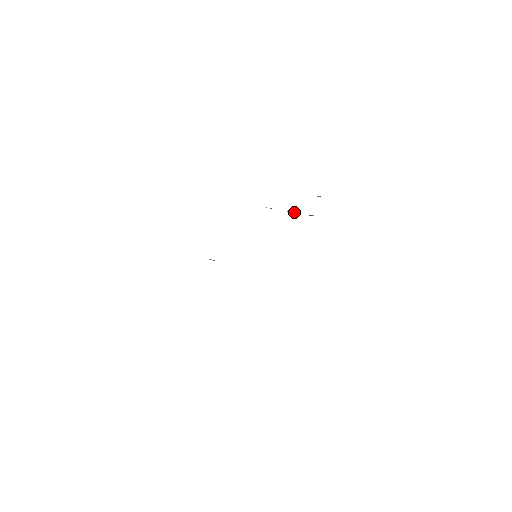
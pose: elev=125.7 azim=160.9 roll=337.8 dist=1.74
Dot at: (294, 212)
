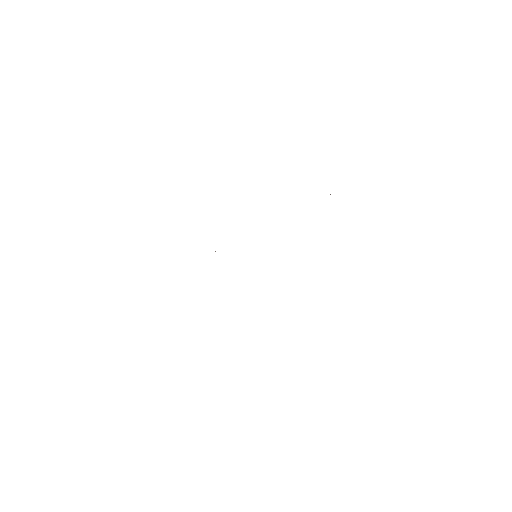
Dot at: occluded
